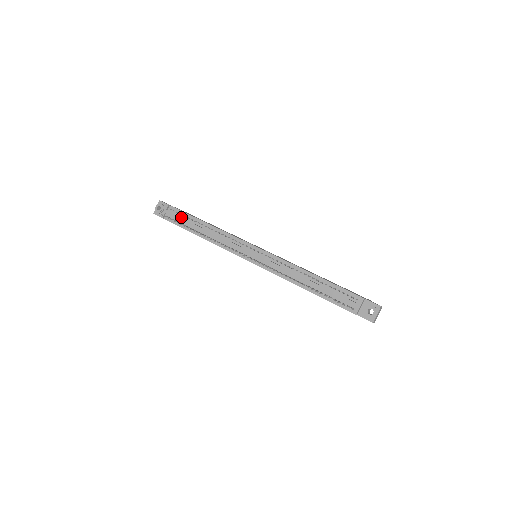
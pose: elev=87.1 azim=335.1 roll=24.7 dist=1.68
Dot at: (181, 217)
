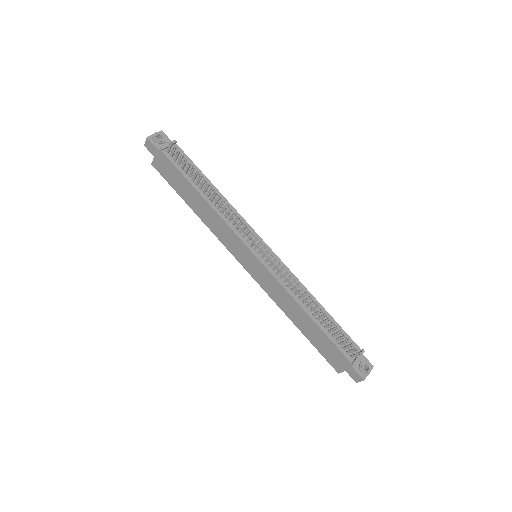
Dot at: (187, 164)
